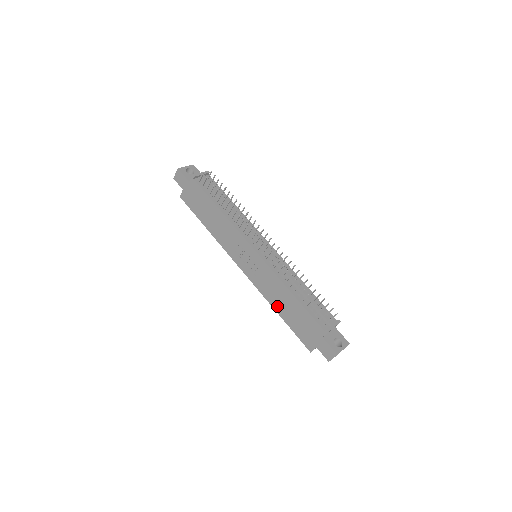
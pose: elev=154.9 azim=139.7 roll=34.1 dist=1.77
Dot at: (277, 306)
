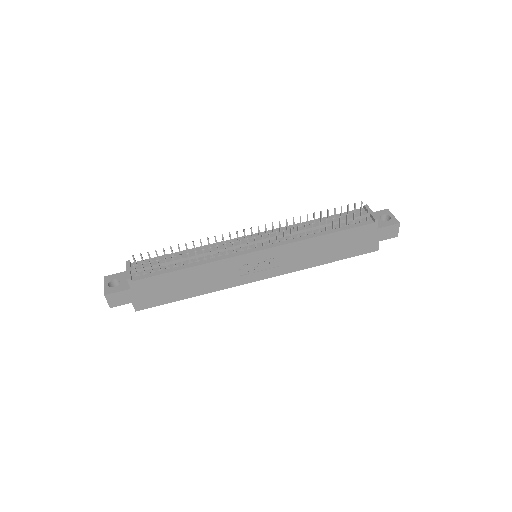
Dot at: (320, 260)
